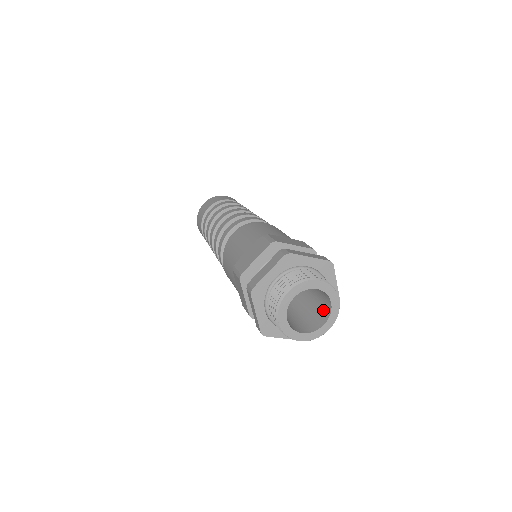
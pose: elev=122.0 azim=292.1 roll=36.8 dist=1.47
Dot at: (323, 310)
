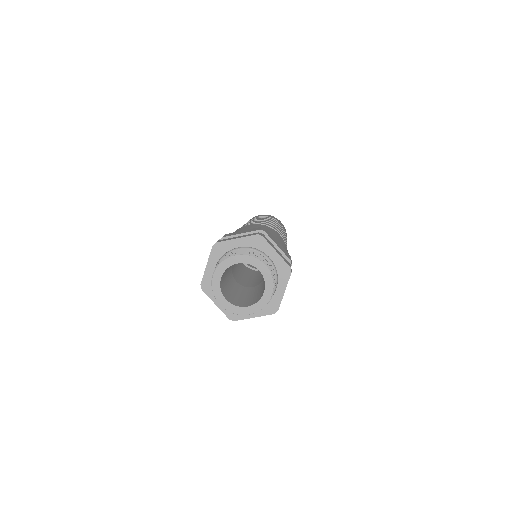
Dot at: occluded
